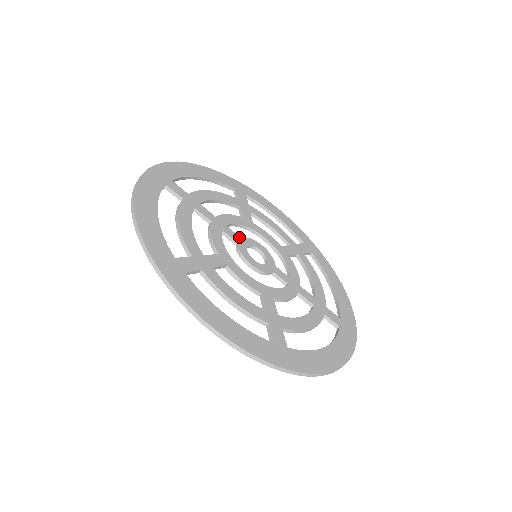
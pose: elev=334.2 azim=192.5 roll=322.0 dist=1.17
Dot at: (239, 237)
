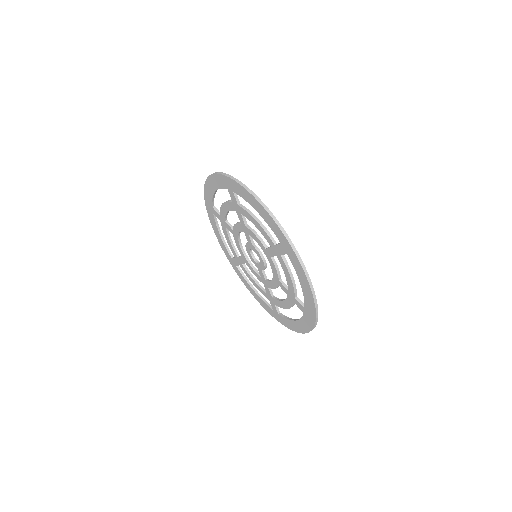
Dot at: occluded
